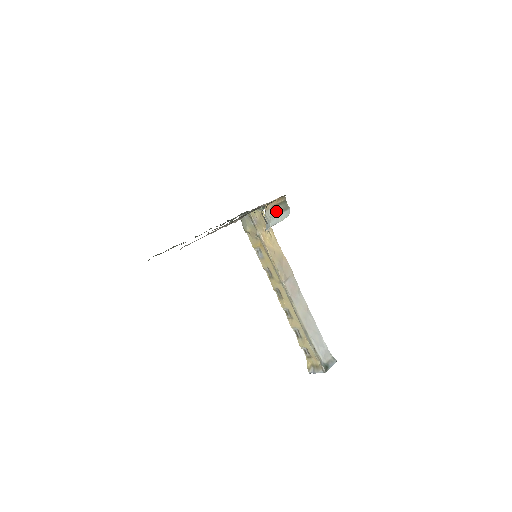
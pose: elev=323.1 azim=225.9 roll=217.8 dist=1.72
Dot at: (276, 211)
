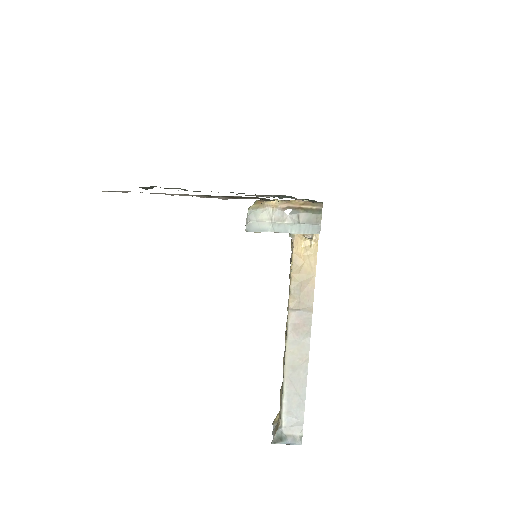
Dot at: (292, 216)
